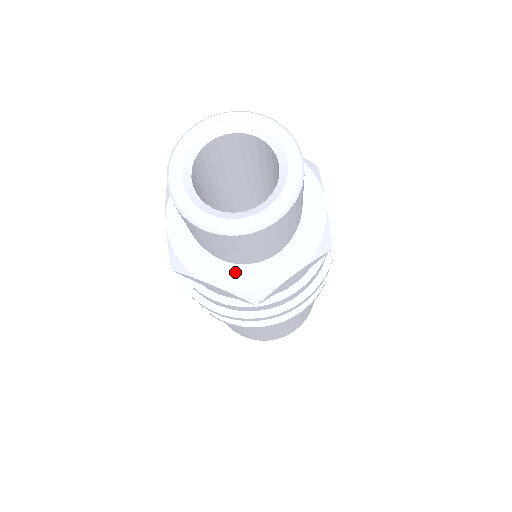
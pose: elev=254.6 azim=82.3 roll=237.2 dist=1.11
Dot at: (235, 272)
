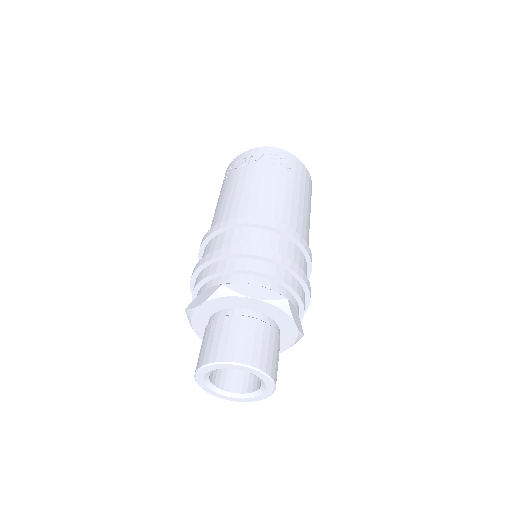
Dot at: occluded
